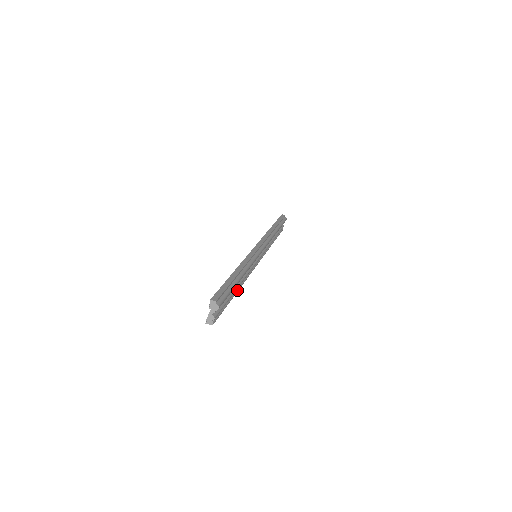
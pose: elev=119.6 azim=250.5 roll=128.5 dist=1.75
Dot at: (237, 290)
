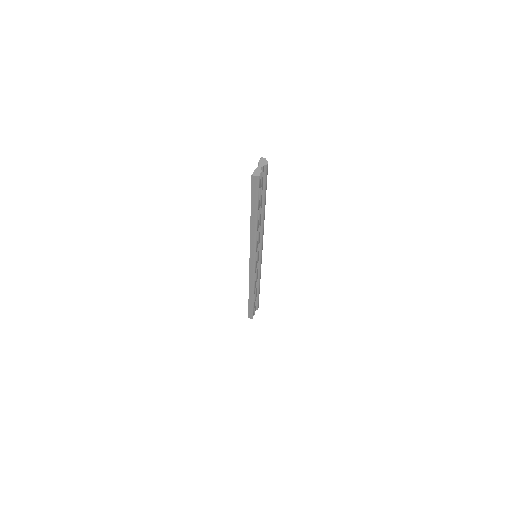
Dot at: (257, 223)
